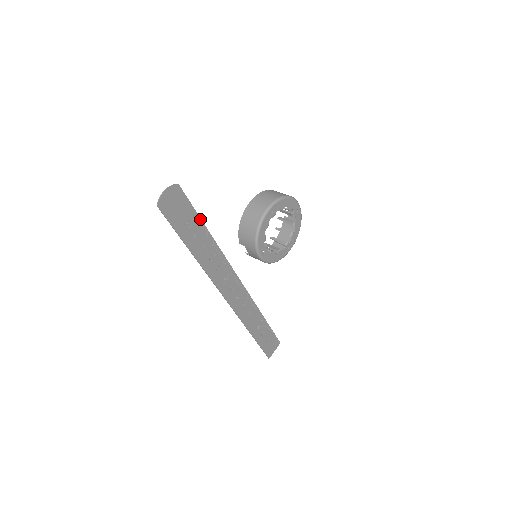
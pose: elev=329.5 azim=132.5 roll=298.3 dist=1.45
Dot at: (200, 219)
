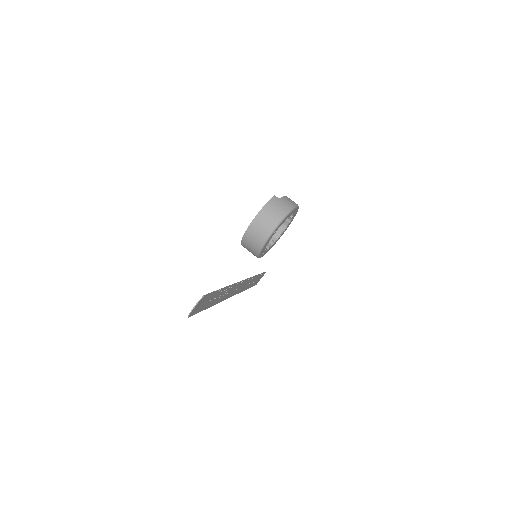
Dot at: (218, 291)
